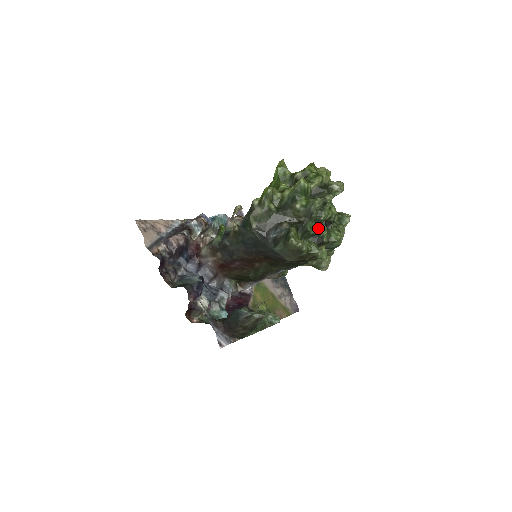
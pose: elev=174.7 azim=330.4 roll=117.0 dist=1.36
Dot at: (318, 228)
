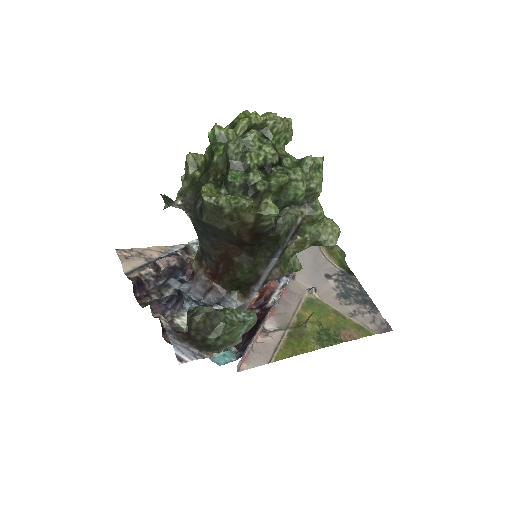
Dot at: (247, 176)
